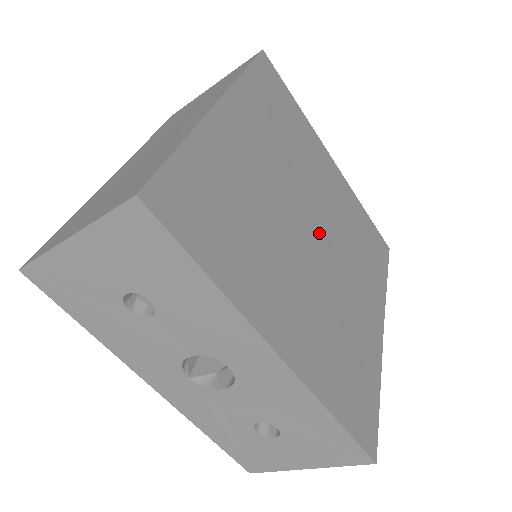
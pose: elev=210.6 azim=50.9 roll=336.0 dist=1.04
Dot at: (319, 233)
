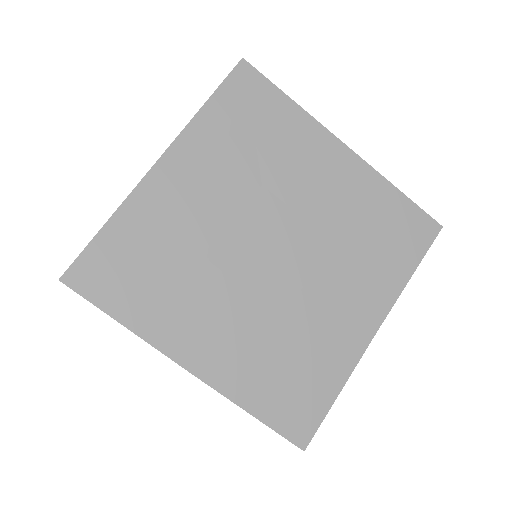
Dot at: (284, 248)
